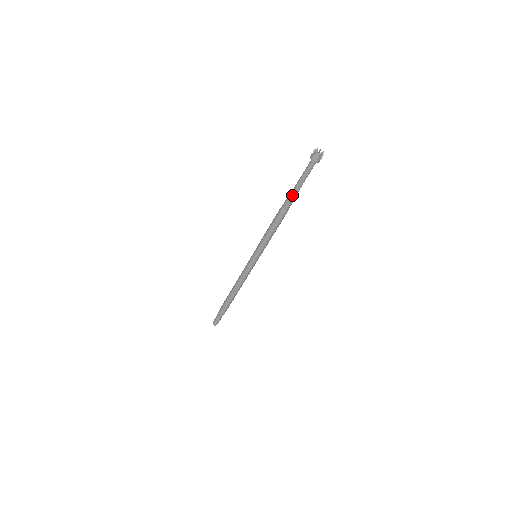
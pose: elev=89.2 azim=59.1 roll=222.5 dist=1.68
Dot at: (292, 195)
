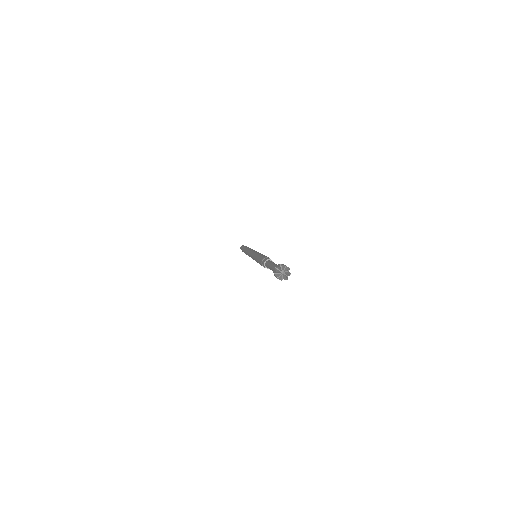
Dot at: occluded
